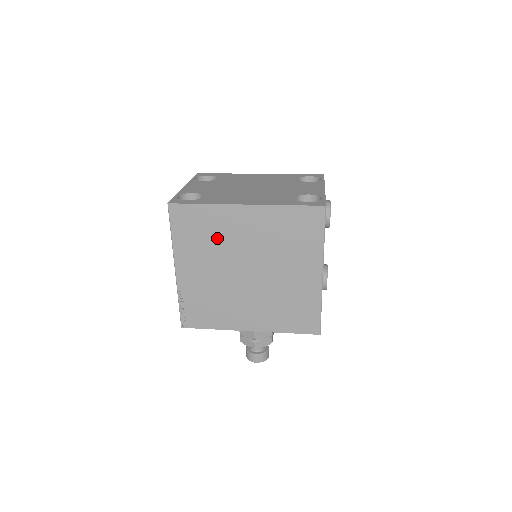
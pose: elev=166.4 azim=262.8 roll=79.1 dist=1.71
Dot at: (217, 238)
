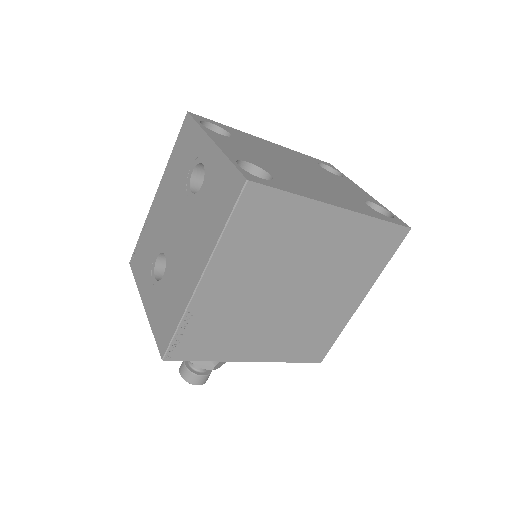
Dot at: (284, 244)
